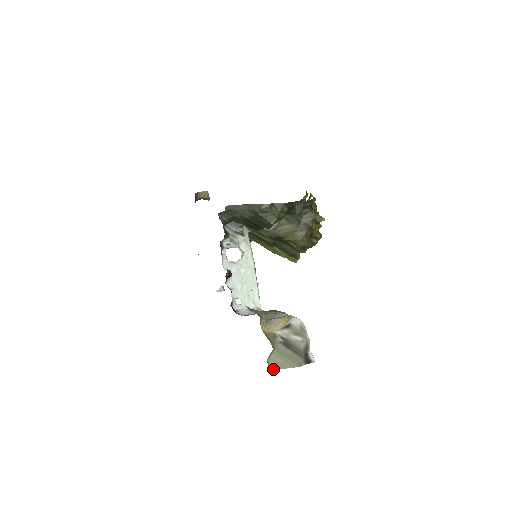
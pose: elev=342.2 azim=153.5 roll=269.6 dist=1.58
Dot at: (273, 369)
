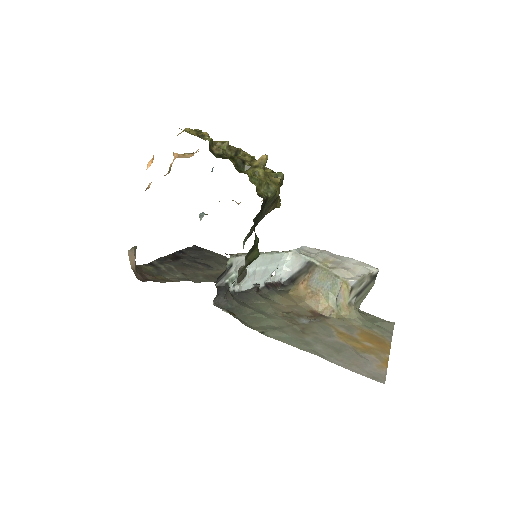
Dot at: (360, 304)
